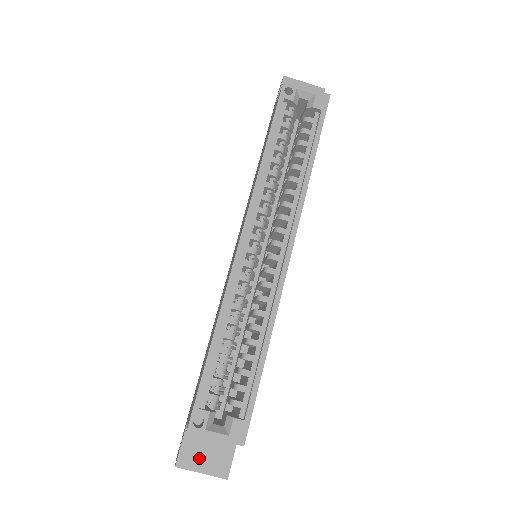
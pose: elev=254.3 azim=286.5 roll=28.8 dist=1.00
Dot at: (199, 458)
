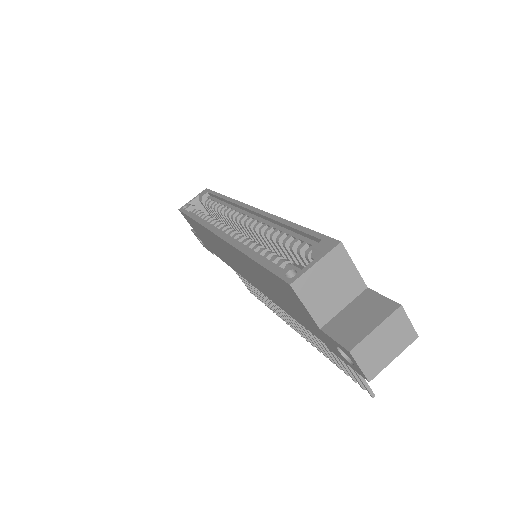
Dot at: (359, 327)
